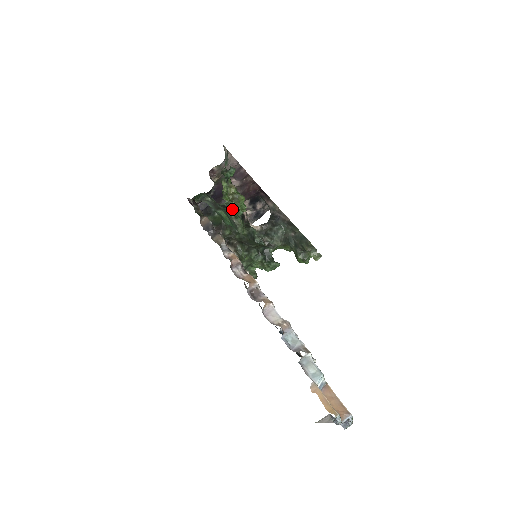
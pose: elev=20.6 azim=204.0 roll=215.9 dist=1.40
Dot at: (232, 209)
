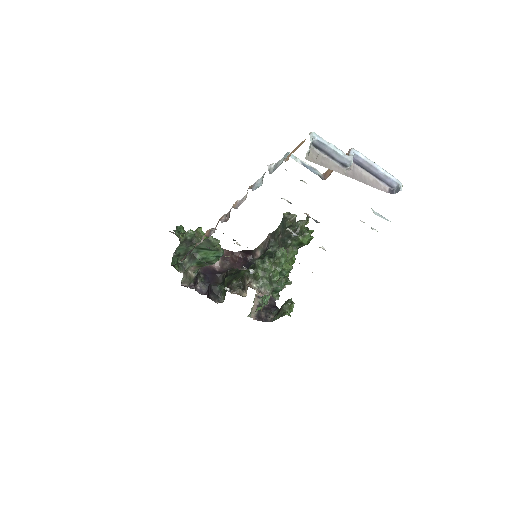
Dot at: (196, 238)
